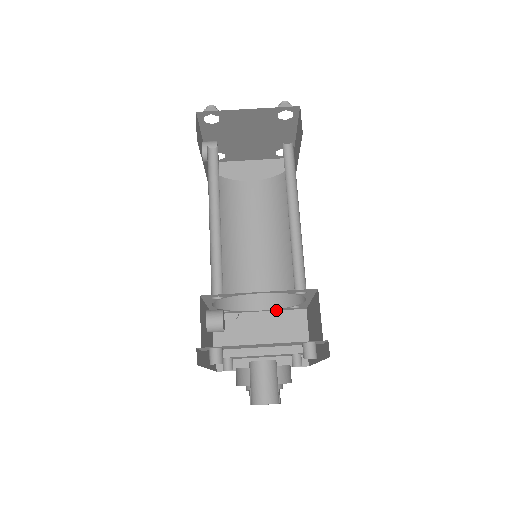
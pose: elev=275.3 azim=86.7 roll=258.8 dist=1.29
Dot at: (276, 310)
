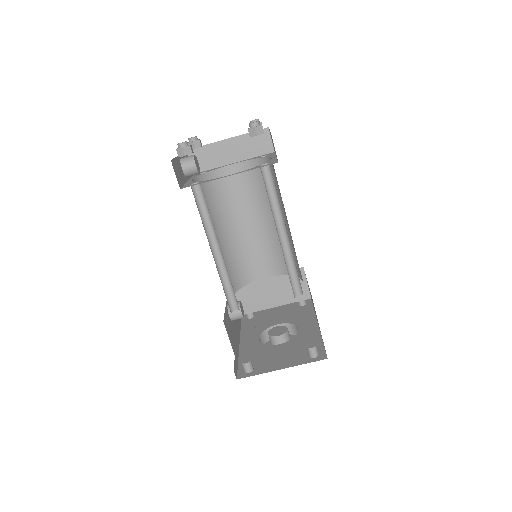
Dot at: occluded
